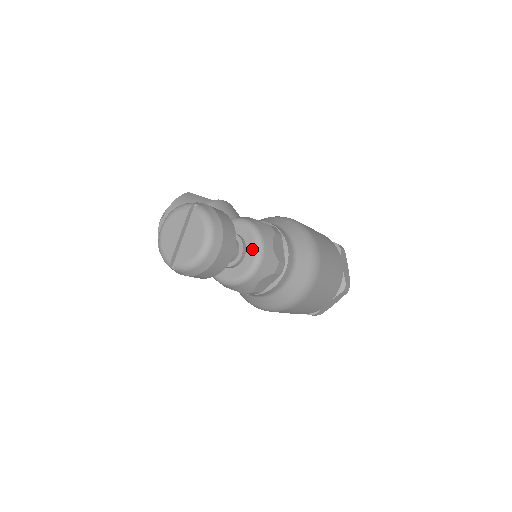
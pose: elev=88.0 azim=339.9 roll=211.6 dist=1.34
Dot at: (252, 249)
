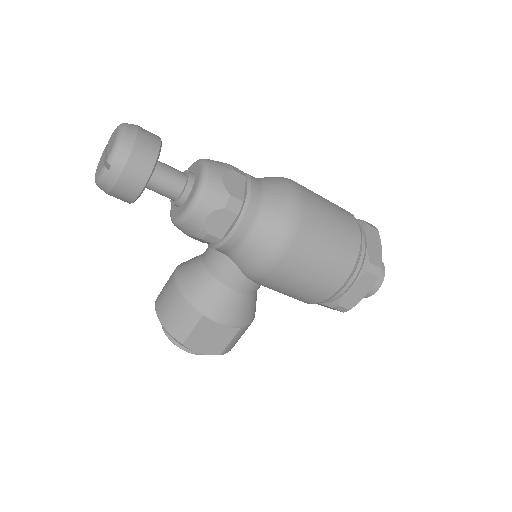
Dot at: (196, 166)
